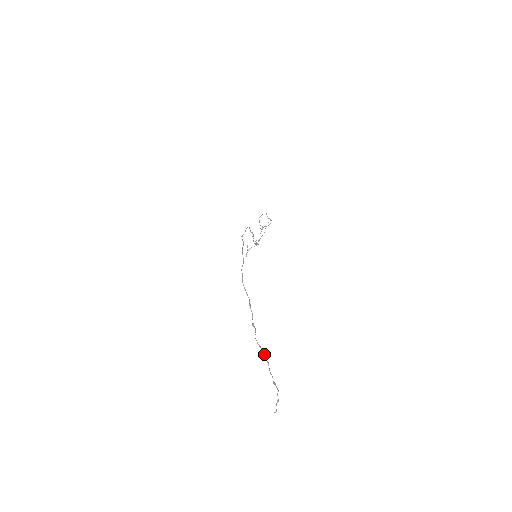
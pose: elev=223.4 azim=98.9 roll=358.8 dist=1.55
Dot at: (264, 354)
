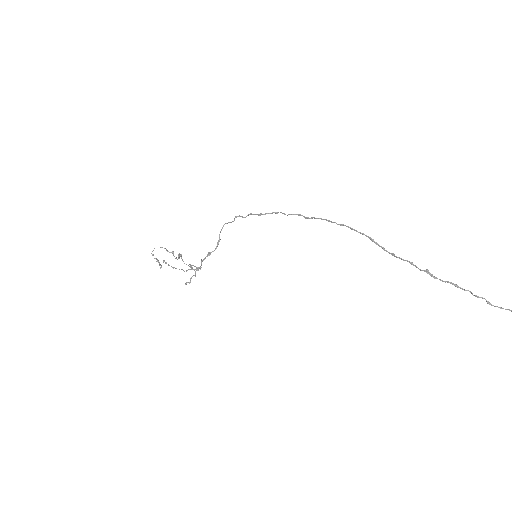
Dot at: (476, 295)
